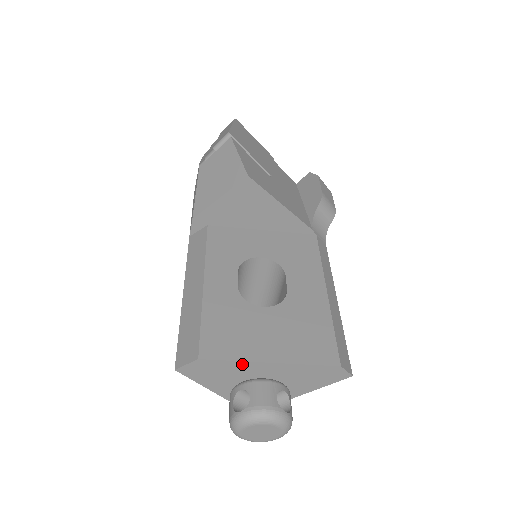
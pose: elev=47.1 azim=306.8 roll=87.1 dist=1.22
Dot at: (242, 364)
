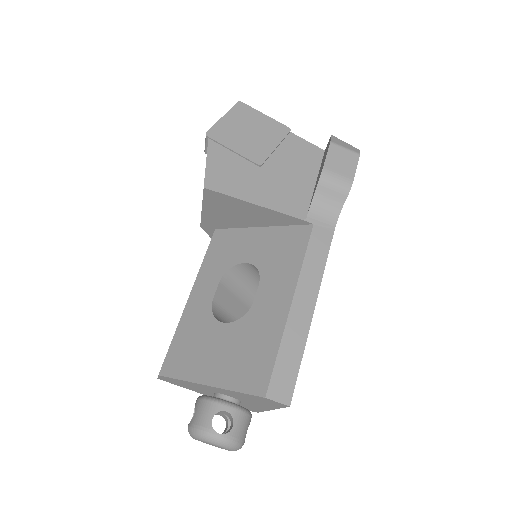
Dot at: (190, 383)
